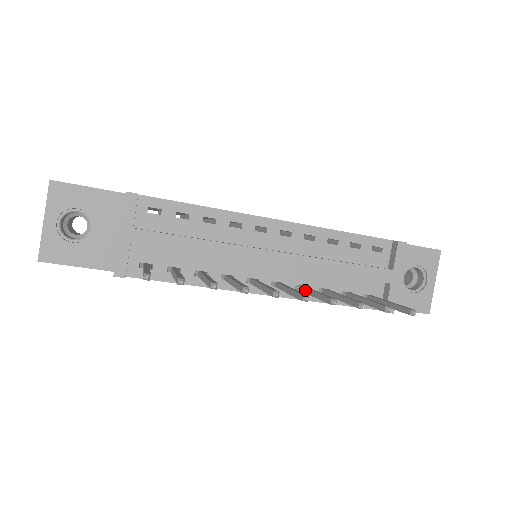
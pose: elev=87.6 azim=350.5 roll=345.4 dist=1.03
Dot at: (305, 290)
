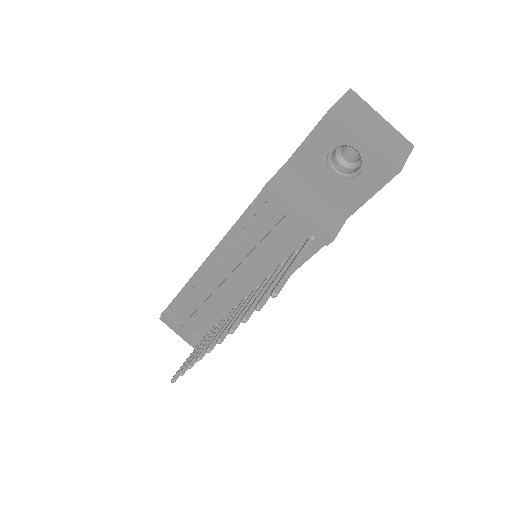
Dot at: (258, 292)
